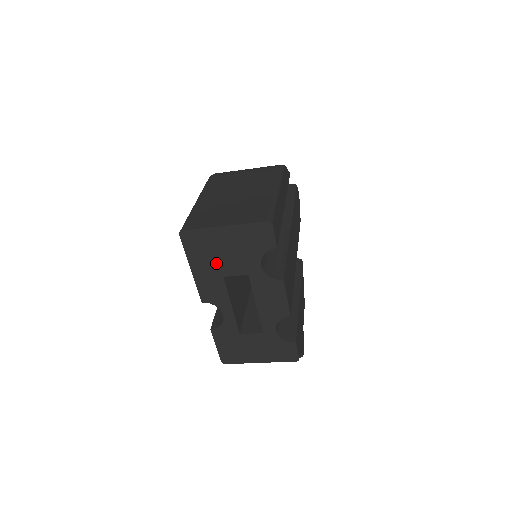
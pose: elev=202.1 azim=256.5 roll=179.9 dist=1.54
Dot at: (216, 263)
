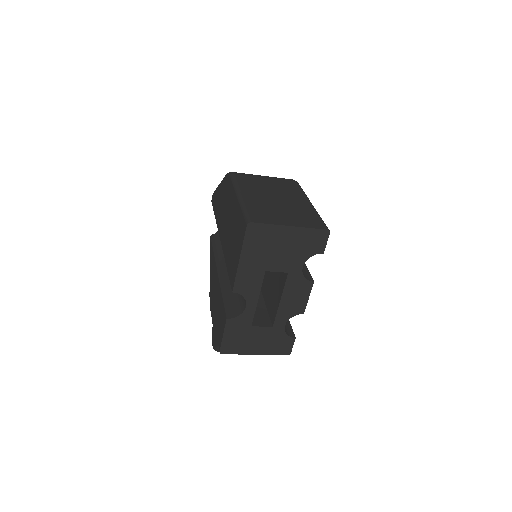
Dot at: (266, 258)
